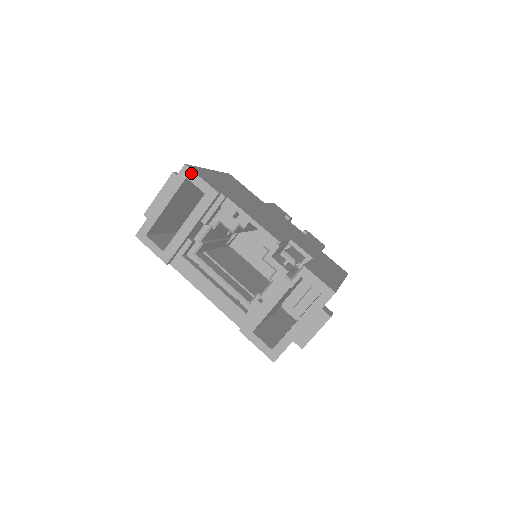
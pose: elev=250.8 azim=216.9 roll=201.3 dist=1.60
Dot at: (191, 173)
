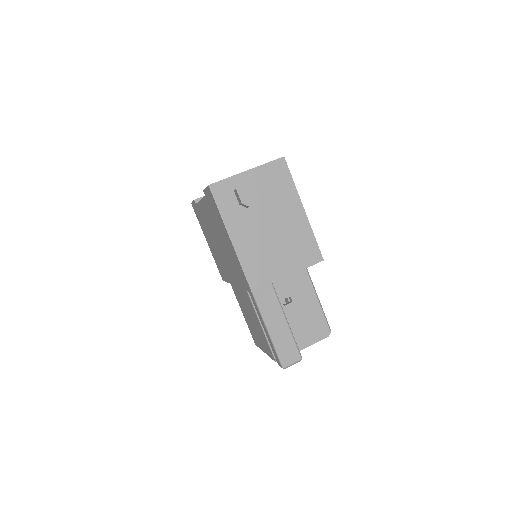
Dot at: occluded
